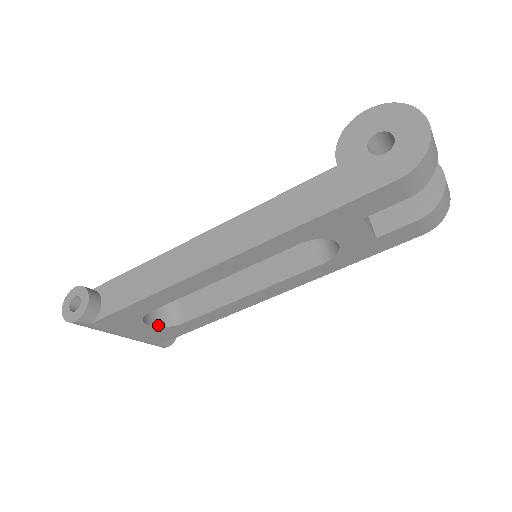
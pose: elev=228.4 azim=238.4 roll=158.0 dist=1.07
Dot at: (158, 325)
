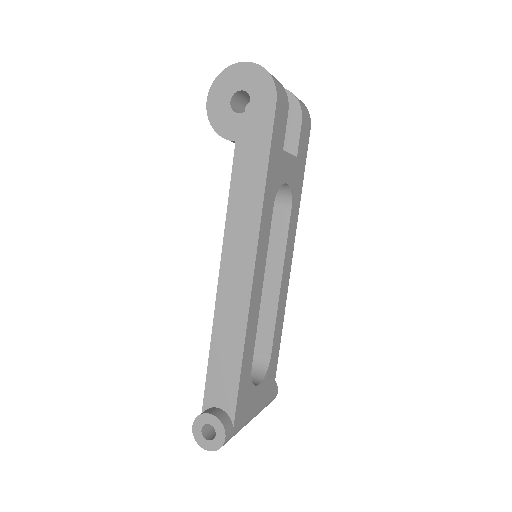
Dot at: (261, 379)
